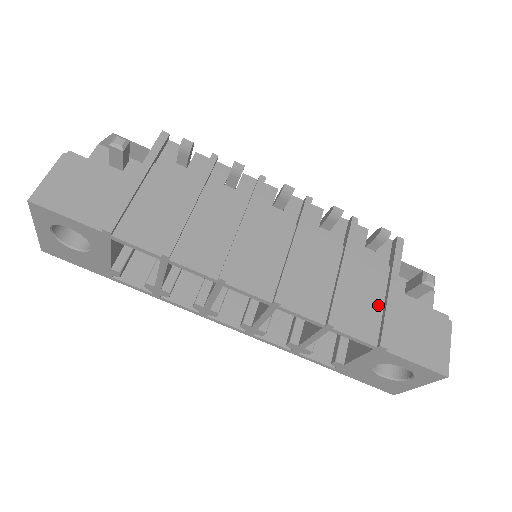
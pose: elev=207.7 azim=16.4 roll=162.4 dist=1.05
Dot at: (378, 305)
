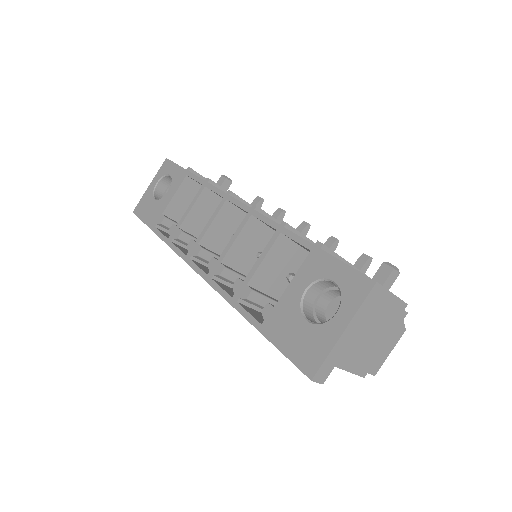
Dot at: occluded
